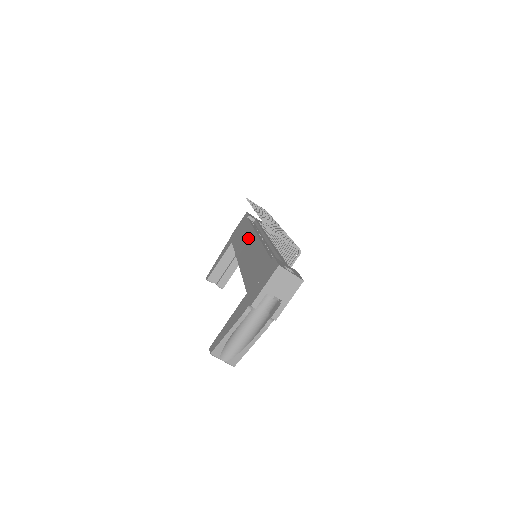
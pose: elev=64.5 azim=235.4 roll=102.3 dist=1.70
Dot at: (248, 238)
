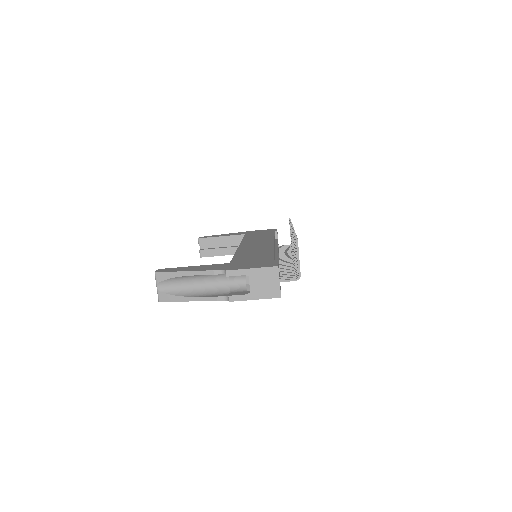
Dot at: (264, 240)
